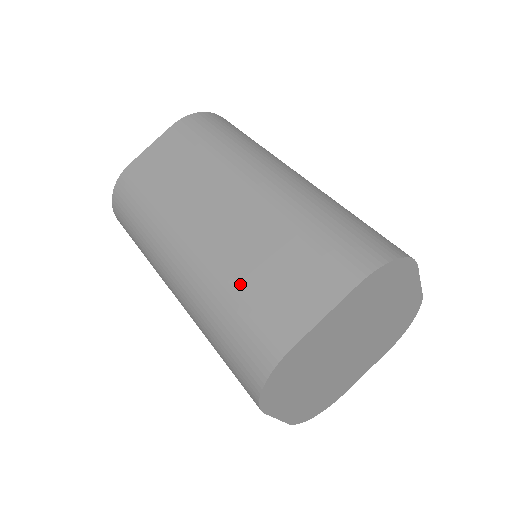
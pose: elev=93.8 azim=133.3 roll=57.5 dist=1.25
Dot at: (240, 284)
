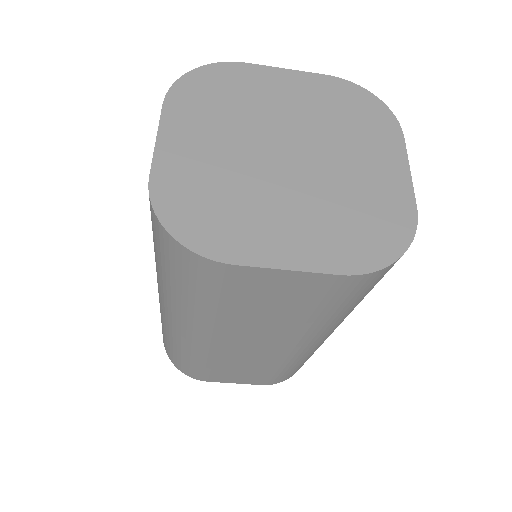
Dot at: (213, 365)
